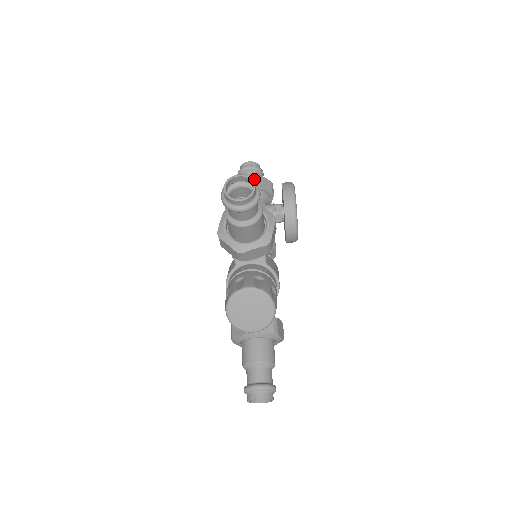
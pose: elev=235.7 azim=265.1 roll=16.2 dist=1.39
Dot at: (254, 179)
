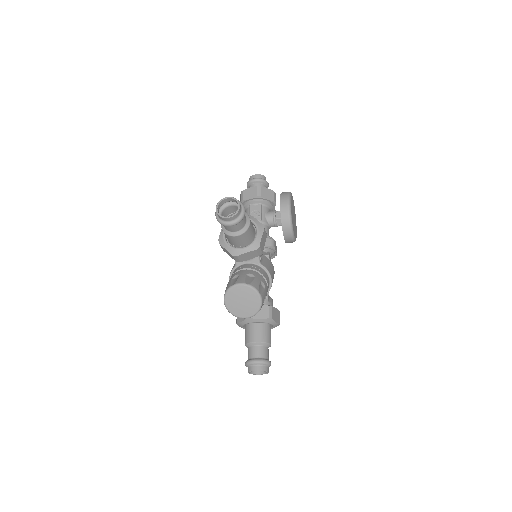
Dot at: (258, 190)
